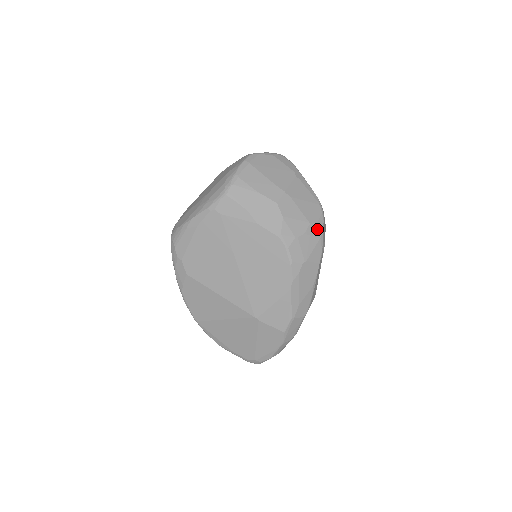
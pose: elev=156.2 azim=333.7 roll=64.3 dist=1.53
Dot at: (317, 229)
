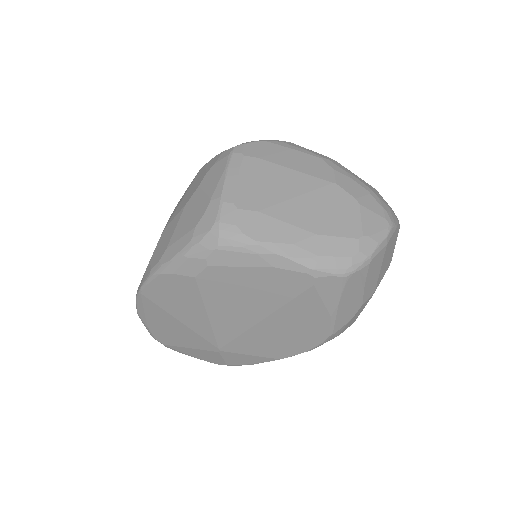
Dot at: occluded
